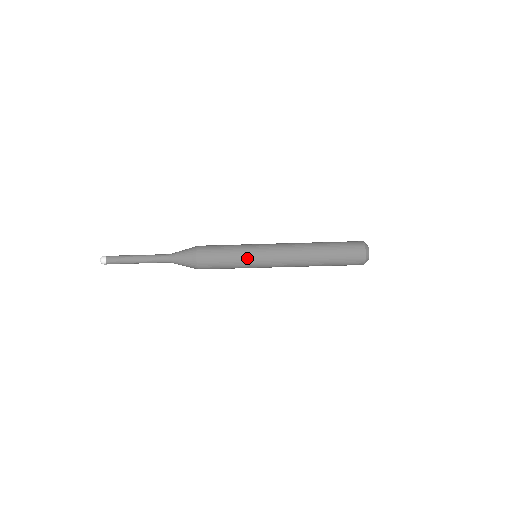
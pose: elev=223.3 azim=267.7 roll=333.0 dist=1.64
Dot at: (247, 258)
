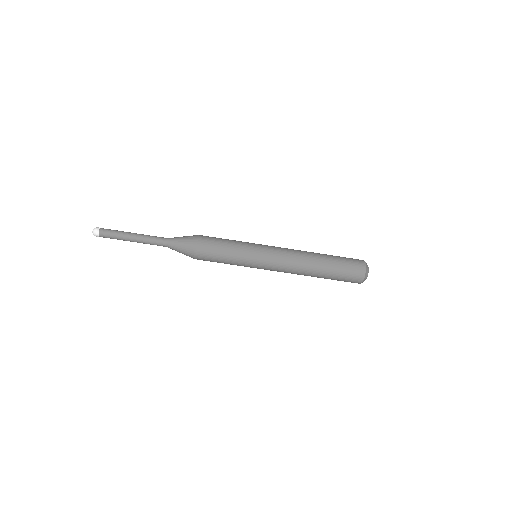
Dot at: (249, 251)
